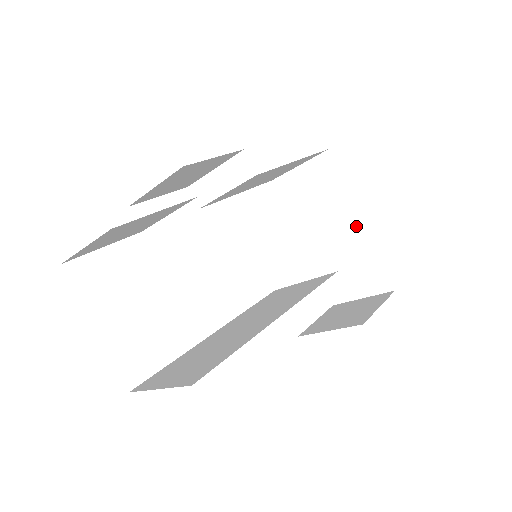
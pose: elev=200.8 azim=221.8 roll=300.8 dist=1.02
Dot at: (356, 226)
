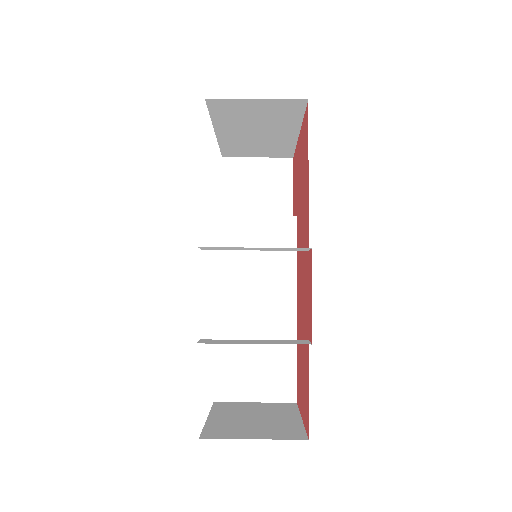
Dot at: (290, 135)
